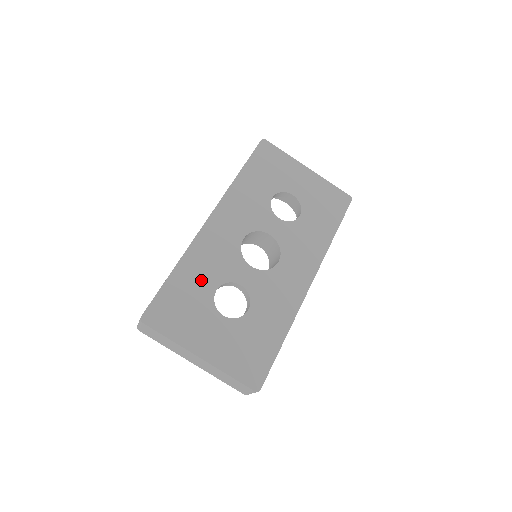
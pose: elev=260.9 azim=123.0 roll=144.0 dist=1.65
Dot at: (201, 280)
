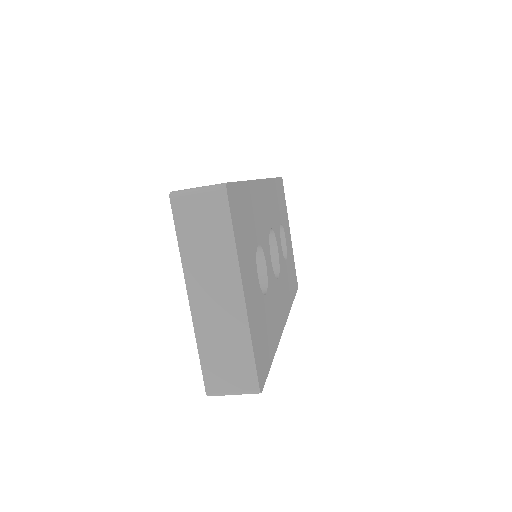
Dot at: (255, 220)
